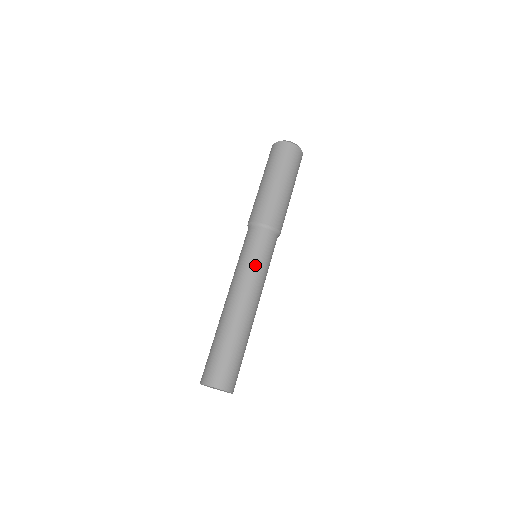
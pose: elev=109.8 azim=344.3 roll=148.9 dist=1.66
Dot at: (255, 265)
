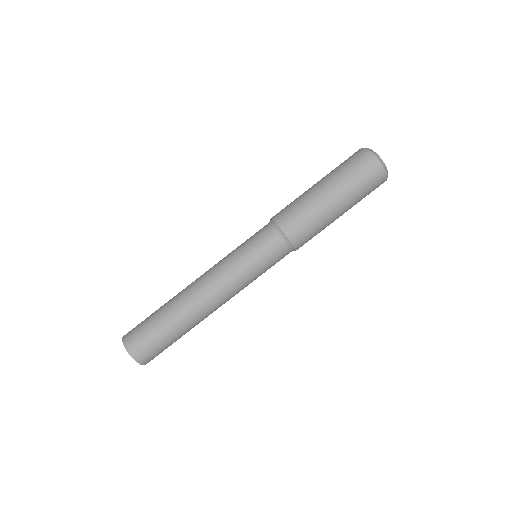
Dot at: (253, 280)
